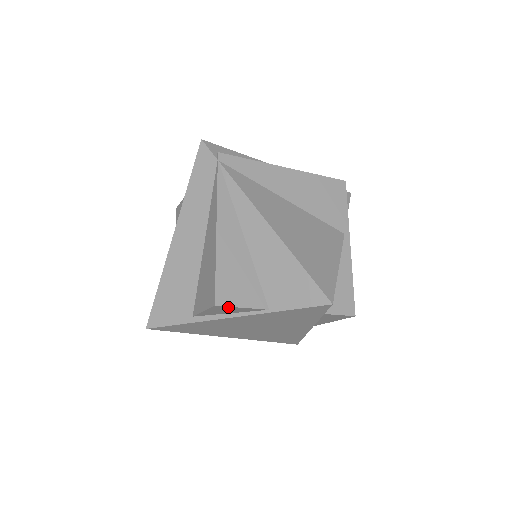
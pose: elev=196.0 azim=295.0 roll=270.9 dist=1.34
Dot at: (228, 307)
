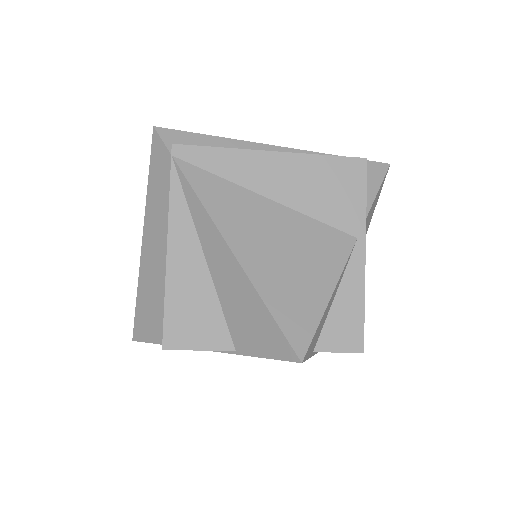
Dot at: (182, 349)
